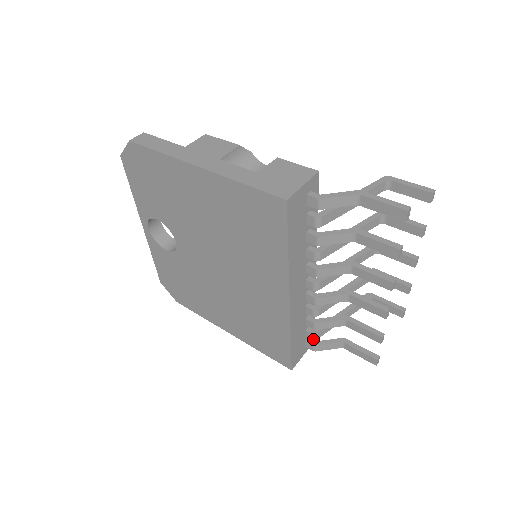
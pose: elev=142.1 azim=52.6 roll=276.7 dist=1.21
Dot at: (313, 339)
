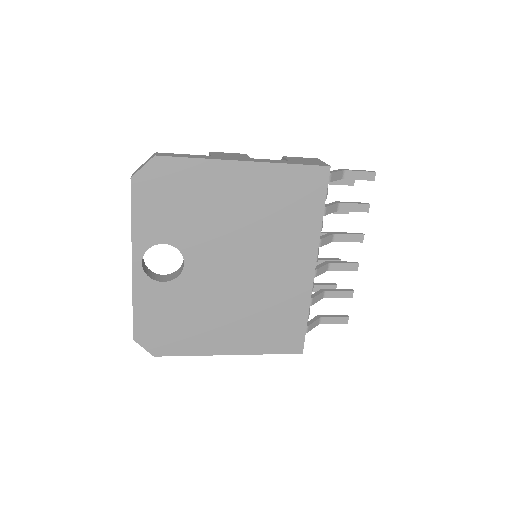
Dot at: occluded
